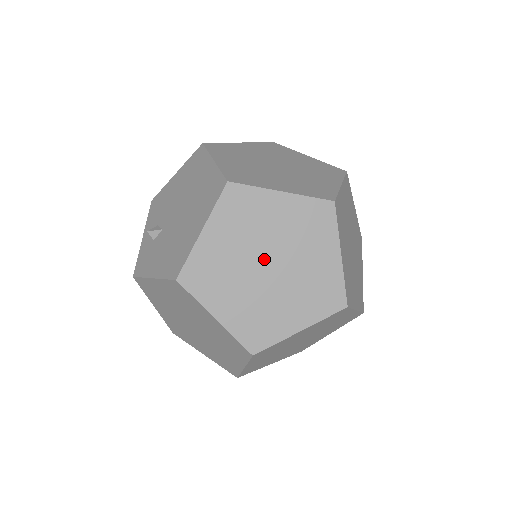
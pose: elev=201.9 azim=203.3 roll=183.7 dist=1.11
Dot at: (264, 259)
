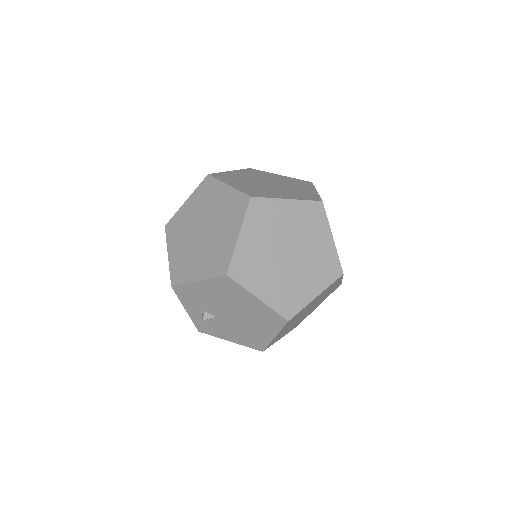
Dot at: occluded
